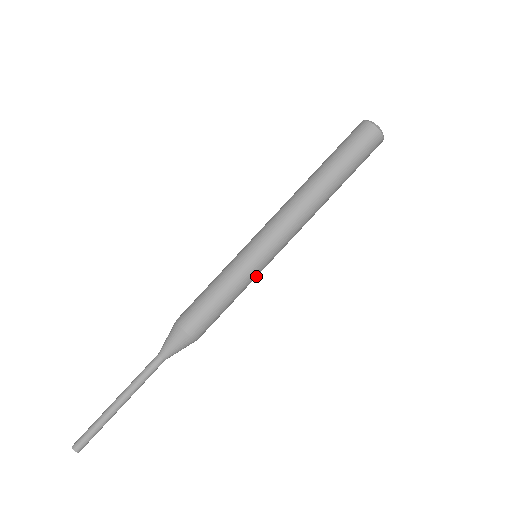
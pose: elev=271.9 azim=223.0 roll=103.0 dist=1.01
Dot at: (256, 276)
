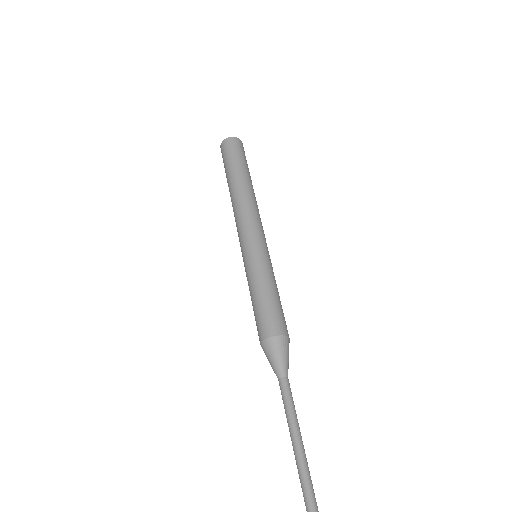
Dot at: (270, 263)
